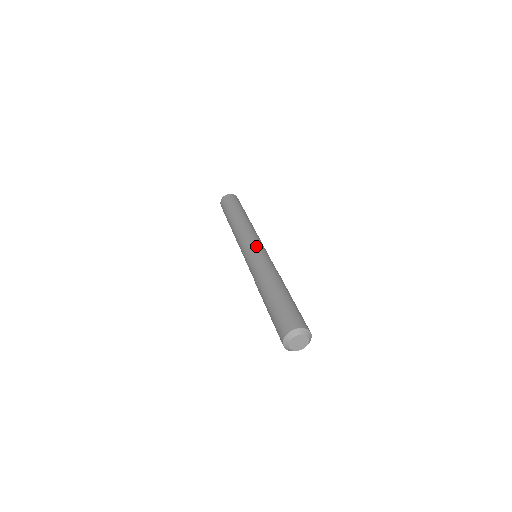
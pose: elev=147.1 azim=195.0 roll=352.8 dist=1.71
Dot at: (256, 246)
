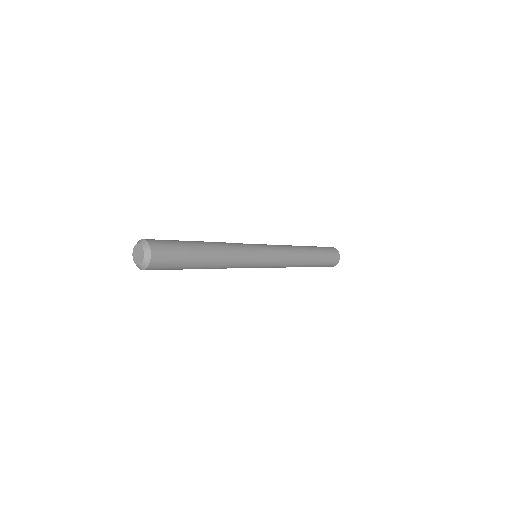
Dot at: occluded
